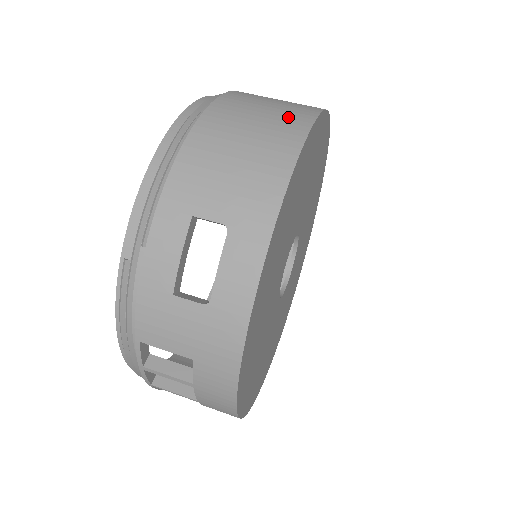
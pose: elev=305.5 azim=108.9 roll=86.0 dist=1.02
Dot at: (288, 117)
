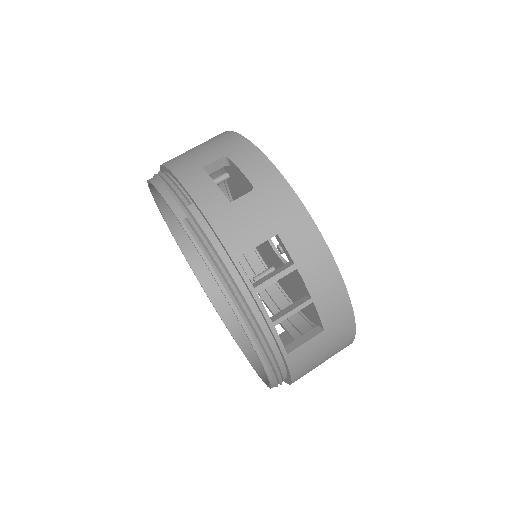
Dot at: occluded
